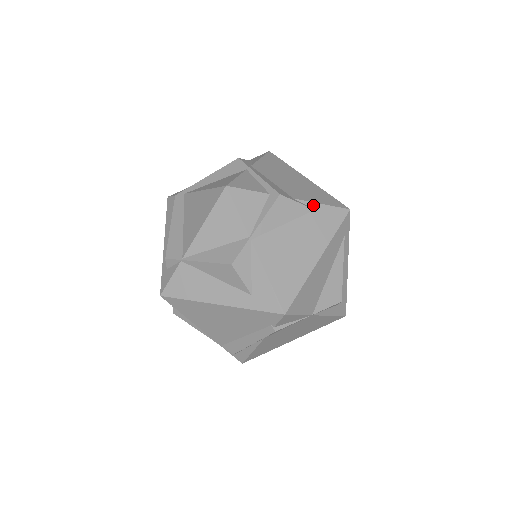
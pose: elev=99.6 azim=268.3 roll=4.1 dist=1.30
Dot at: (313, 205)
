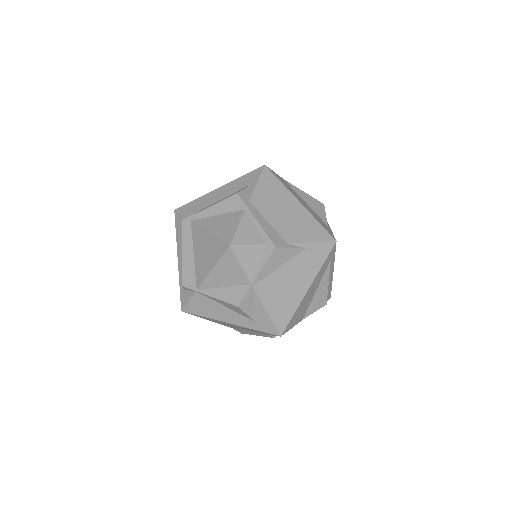
Dot at: (304, 245)
